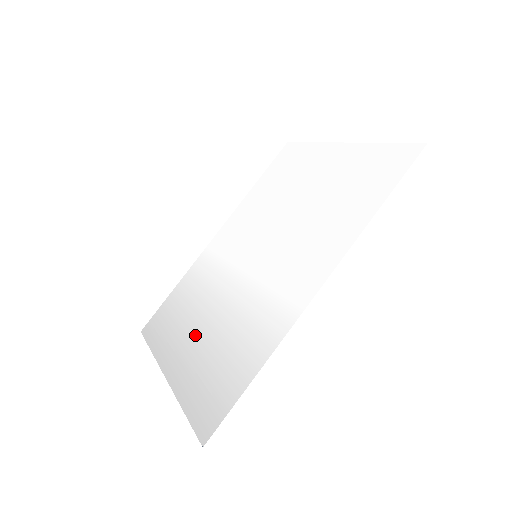
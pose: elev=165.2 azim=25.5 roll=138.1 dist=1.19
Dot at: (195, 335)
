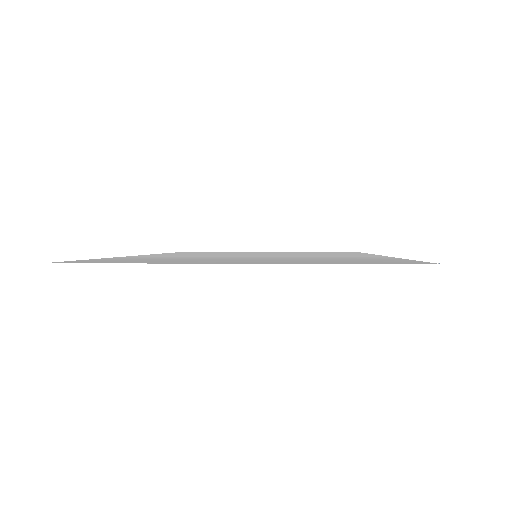
Dot at: occluded
